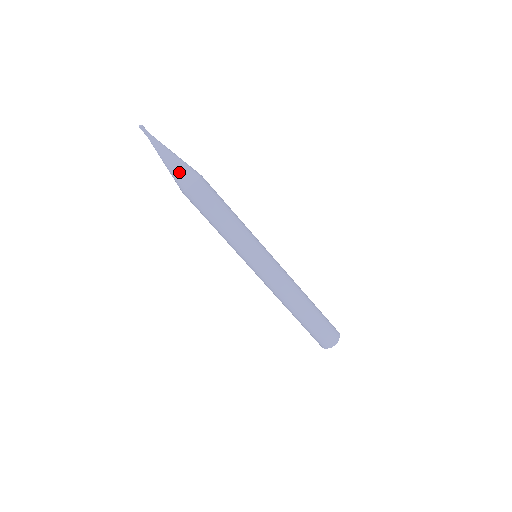
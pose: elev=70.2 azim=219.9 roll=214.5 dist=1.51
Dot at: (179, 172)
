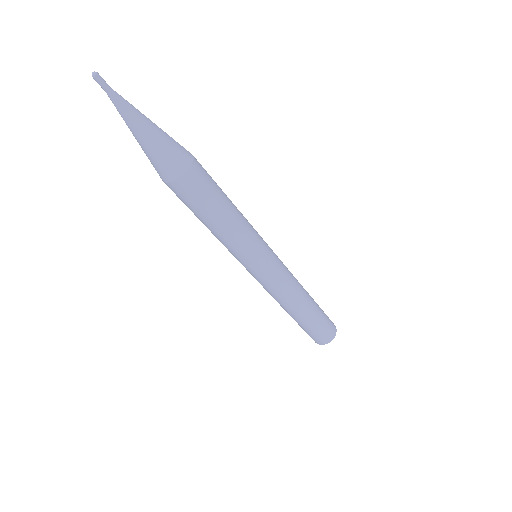
Dot at: (157, 158)
